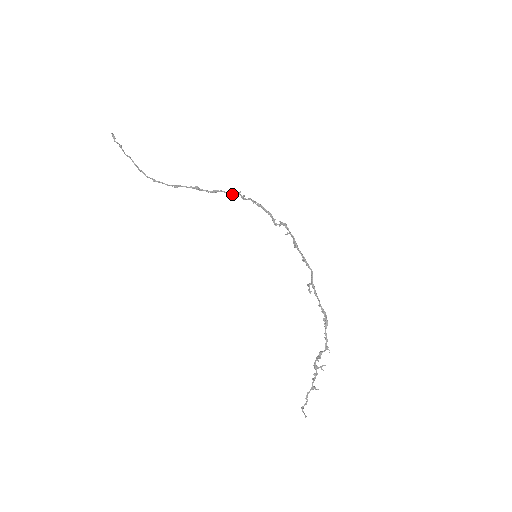
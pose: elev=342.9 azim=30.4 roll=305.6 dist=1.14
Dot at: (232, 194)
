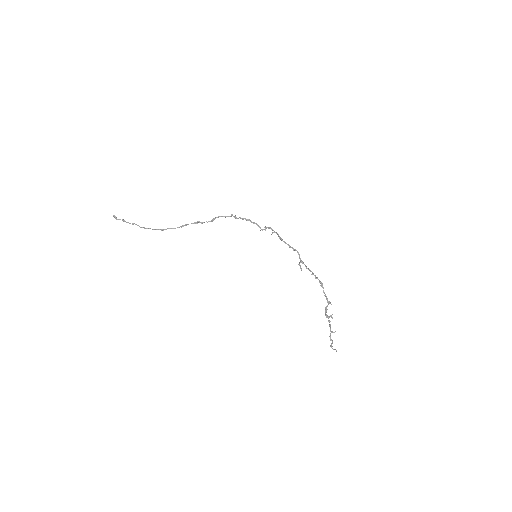
Dot at: (227, 216)
